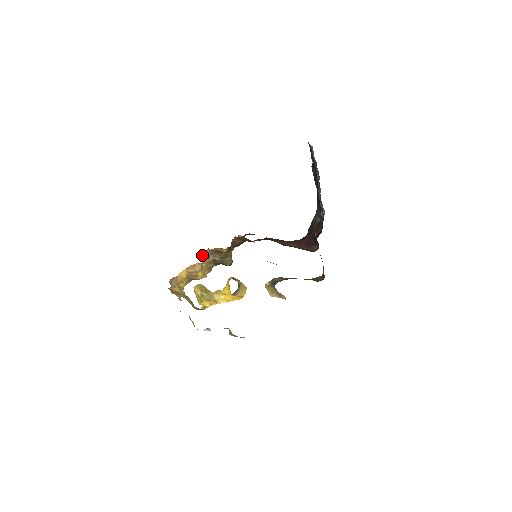
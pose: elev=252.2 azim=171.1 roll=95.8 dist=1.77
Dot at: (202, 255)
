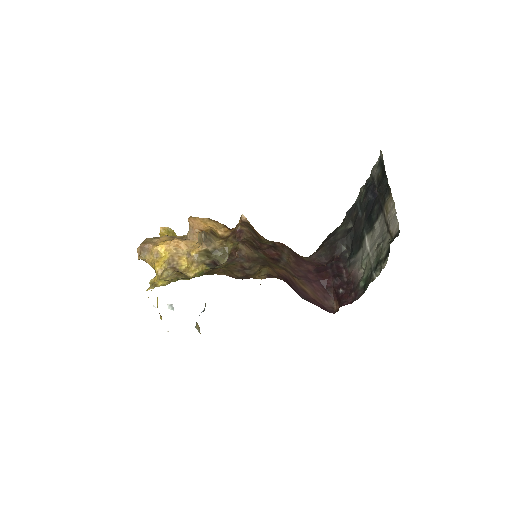
Dot at: (190, 225)
